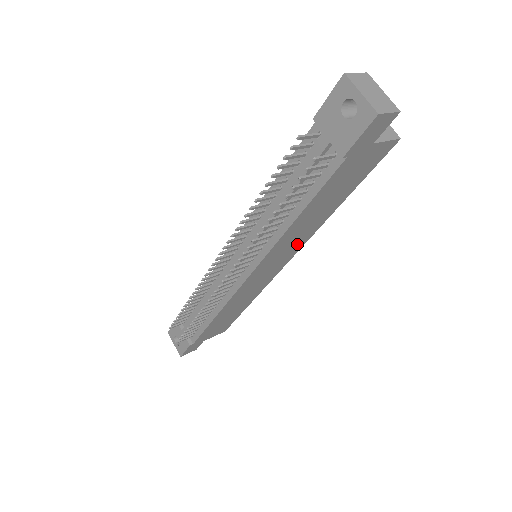
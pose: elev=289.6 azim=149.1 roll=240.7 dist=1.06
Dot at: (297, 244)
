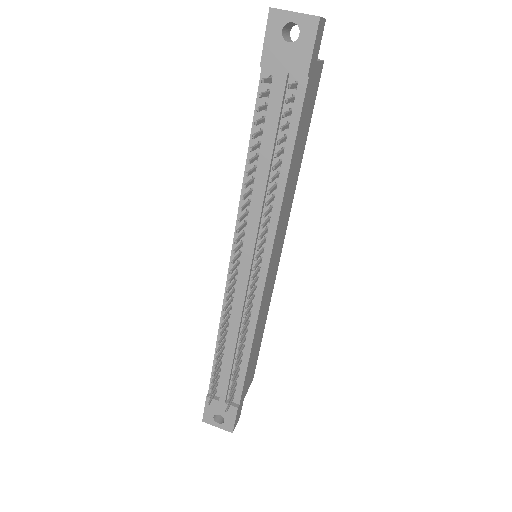
Dot at: (286, 217)
